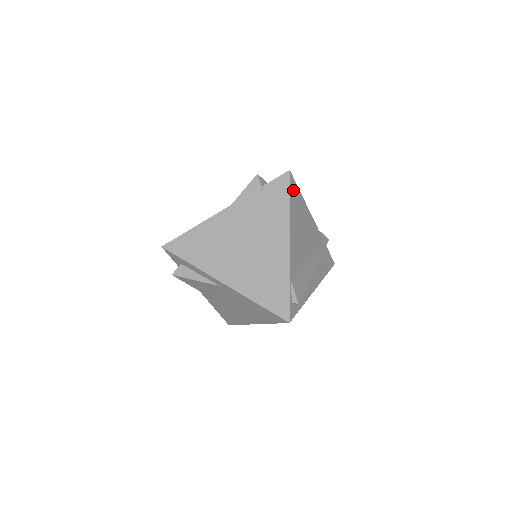
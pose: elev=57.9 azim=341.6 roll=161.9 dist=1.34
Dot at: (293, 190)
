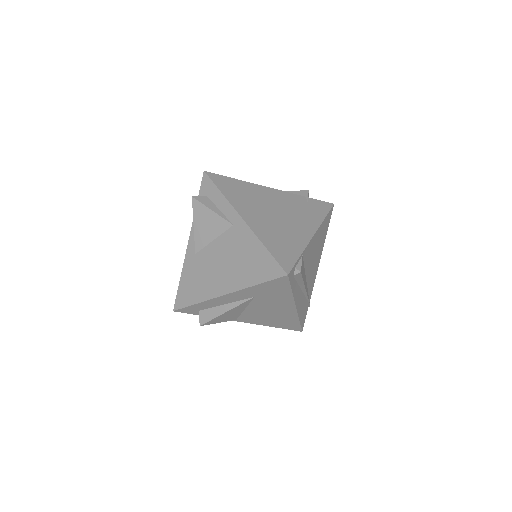
Dot at: (329, 218)
